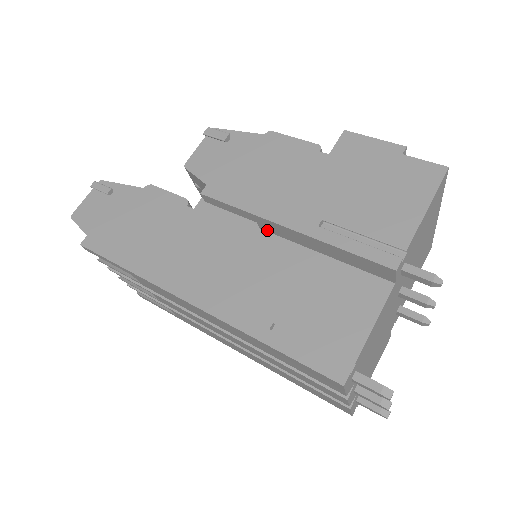
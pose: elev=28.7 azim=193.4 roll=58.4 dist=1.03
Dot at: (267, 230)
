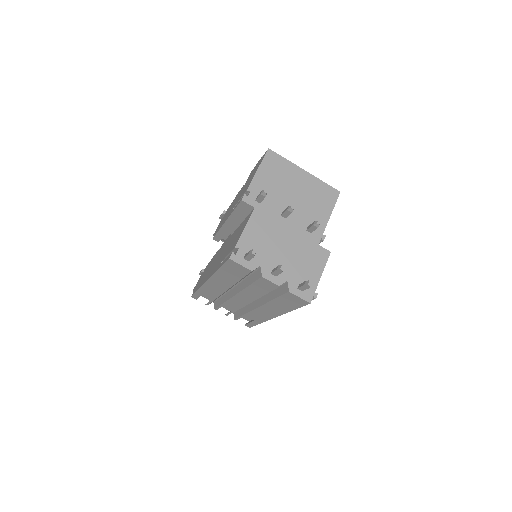
Dot at: (232, 233)
